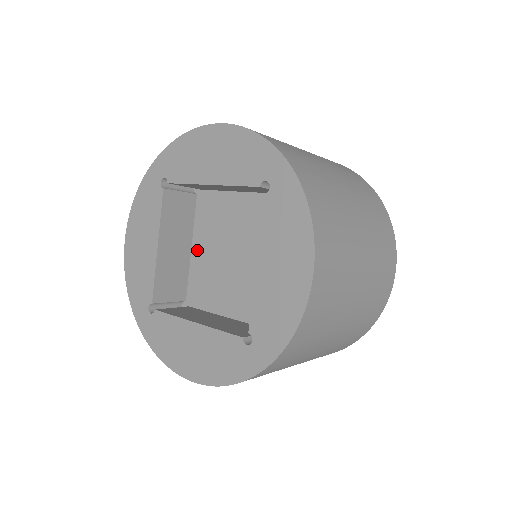
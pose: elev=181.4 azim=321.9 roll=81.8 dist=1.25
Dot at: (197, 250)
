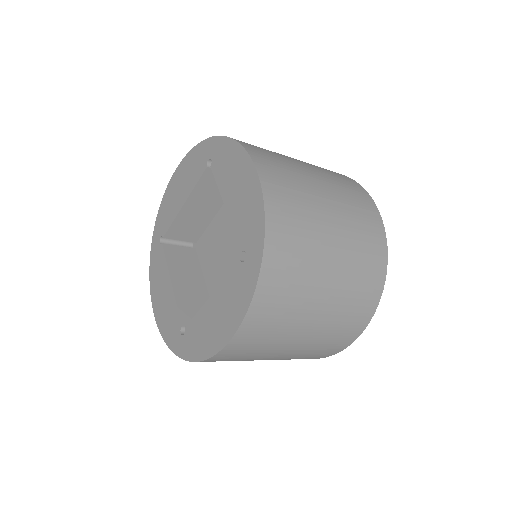
Dot at: (219, 218)
